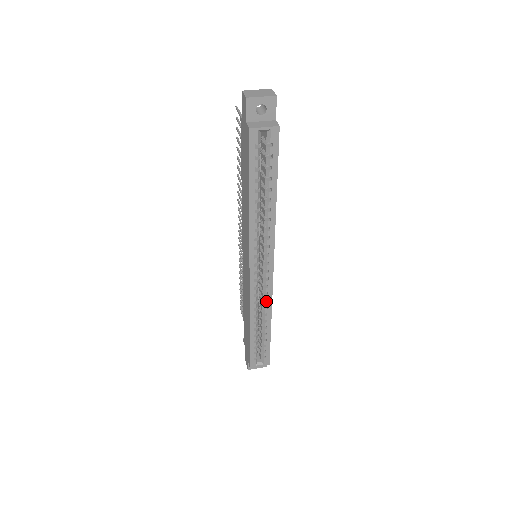
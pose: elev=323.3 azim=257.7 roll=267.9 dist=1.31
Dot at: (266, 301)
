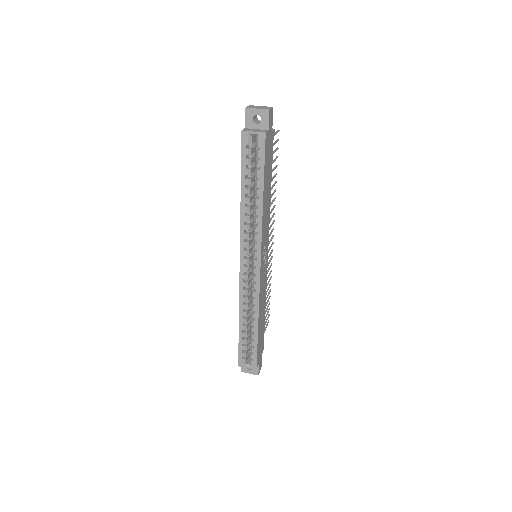
Dot at: (254, 298)
